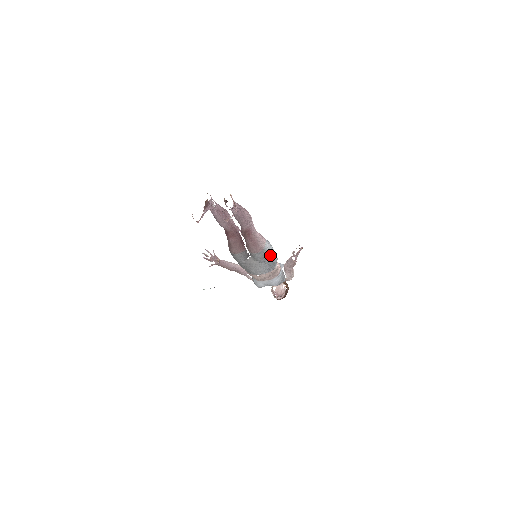
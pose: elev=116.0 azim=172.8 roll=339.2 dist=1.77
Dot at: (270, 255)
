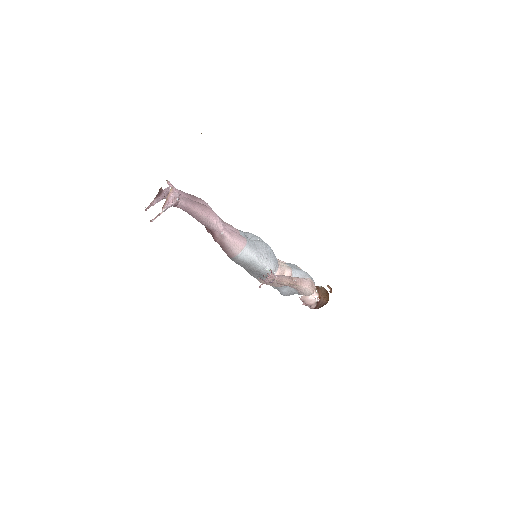
Dot at: (251, 264)
